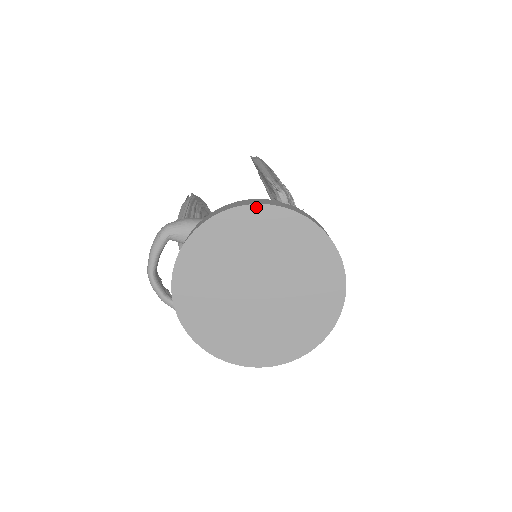
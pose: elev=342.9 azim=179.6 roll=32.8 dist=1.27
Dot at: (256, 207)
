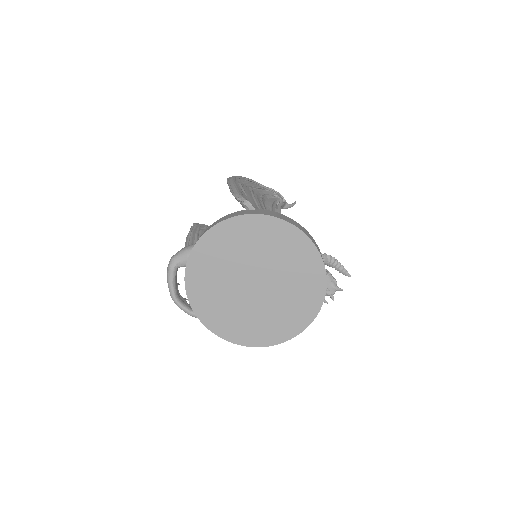
Dot at: (227, 222)
